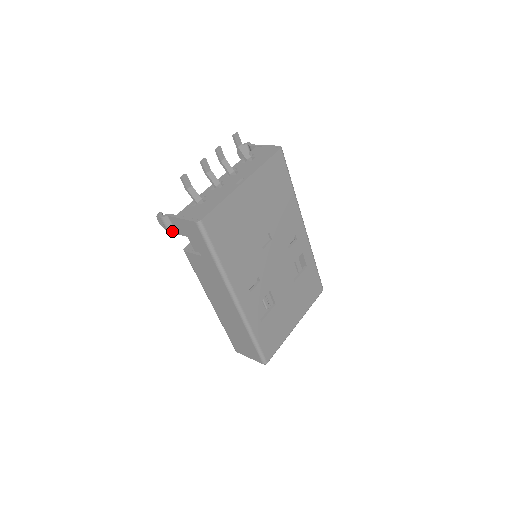
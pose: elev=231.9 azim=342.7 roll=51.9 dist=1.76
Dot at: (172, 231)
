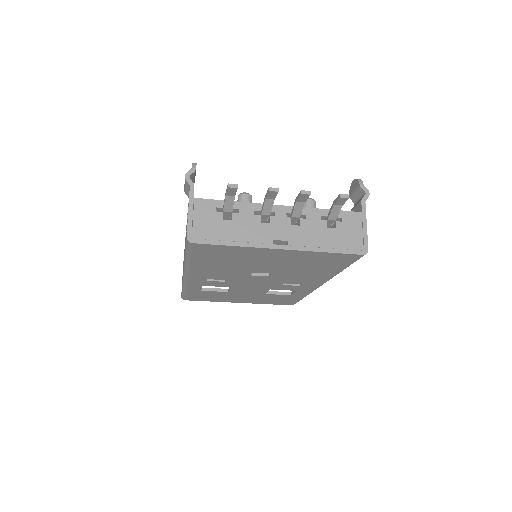
Dot at: (187, 192)
